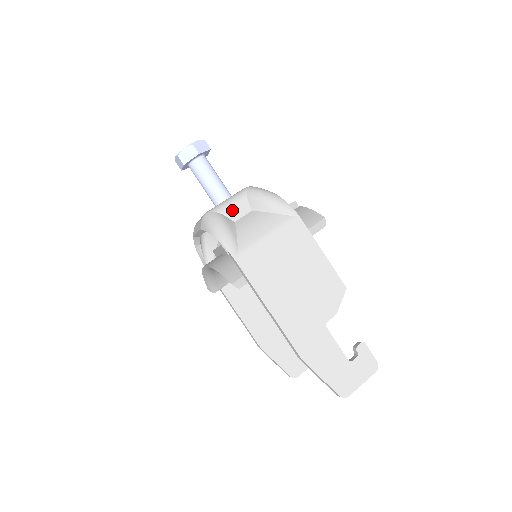
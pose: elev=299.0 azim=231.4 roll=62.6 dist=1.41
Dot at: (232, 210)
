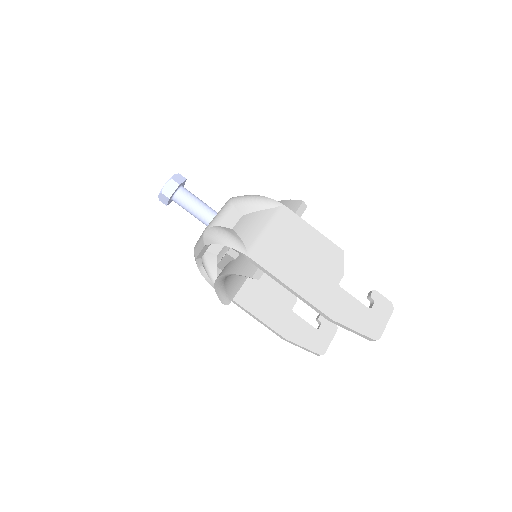
Dot at: (226, 220)
